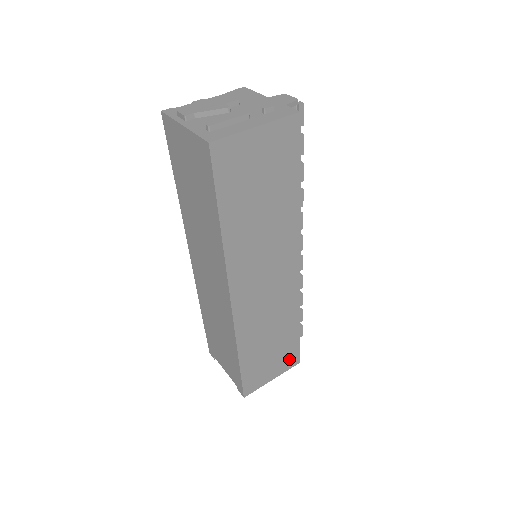
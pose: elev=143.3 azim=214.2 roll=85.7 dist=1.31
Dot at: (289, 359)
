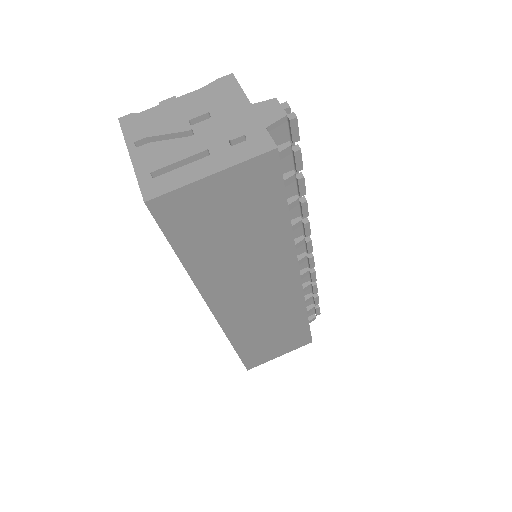
Dot at: (298, 341)
